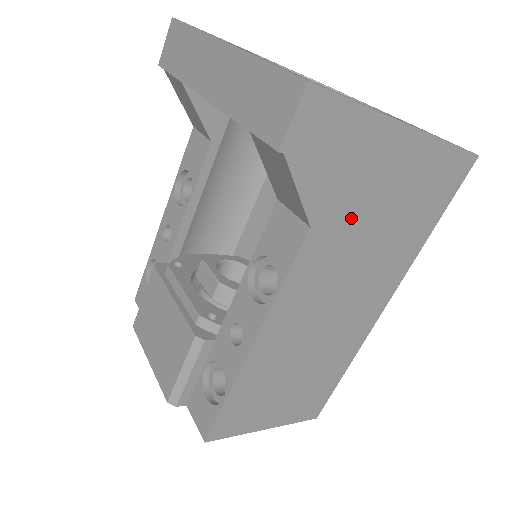
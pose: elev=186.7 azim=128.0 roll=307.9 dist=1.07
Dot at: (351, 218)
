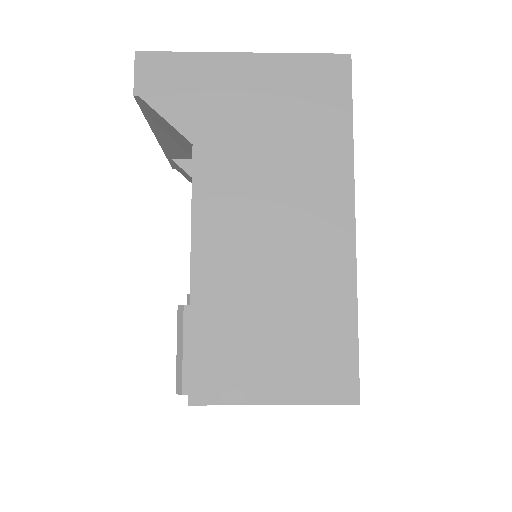
Dot at: (232, 131)
